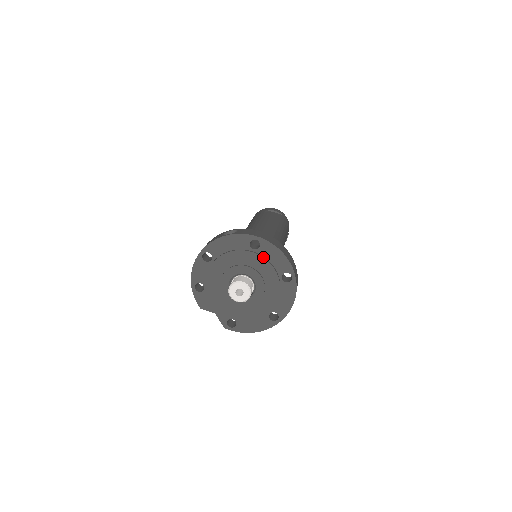
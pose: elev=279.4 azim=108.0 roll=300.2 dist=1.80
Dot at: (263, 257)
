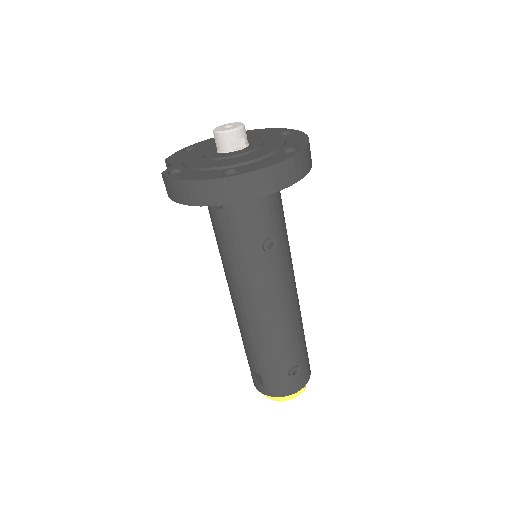
Dot at: (284, 136)
